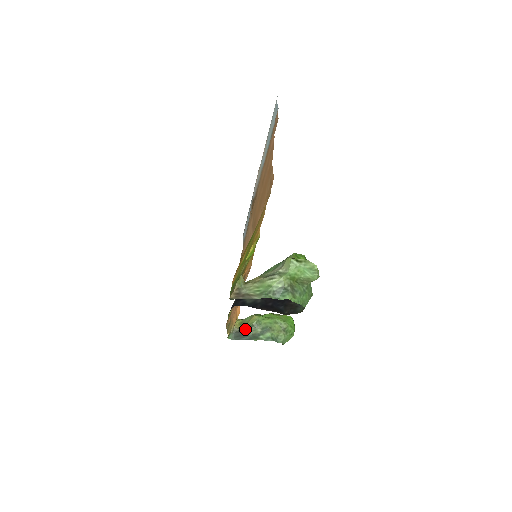
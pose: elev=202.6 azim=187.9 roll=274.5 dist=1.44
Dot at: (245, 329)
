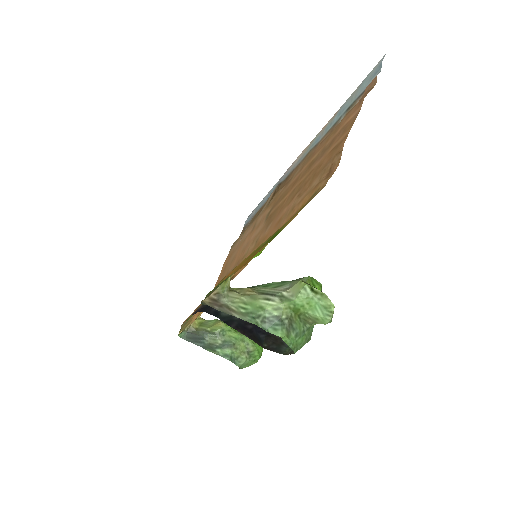
Dot at: (203, 333)
